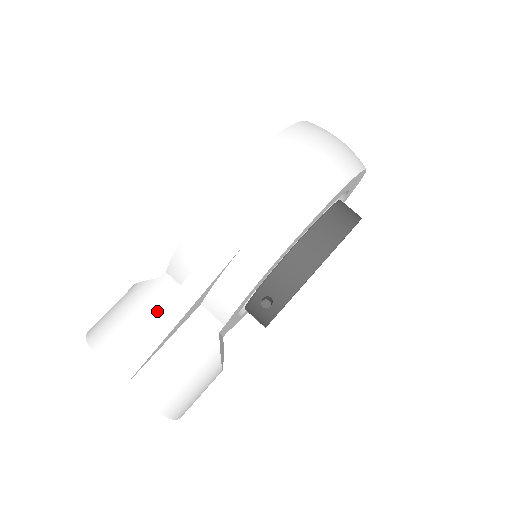
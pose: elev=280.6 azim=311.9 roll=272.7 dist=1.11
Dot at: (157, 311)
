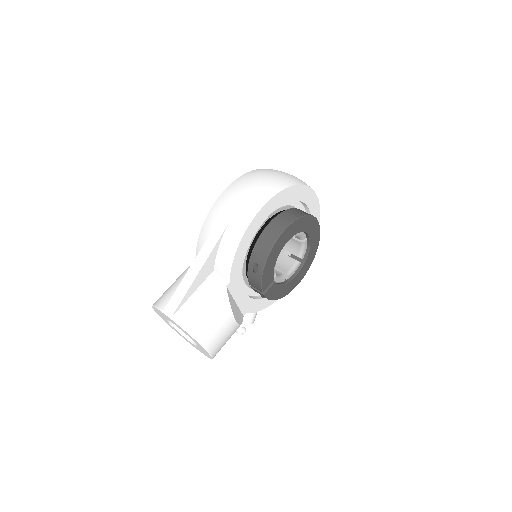
Dot at: occluded
